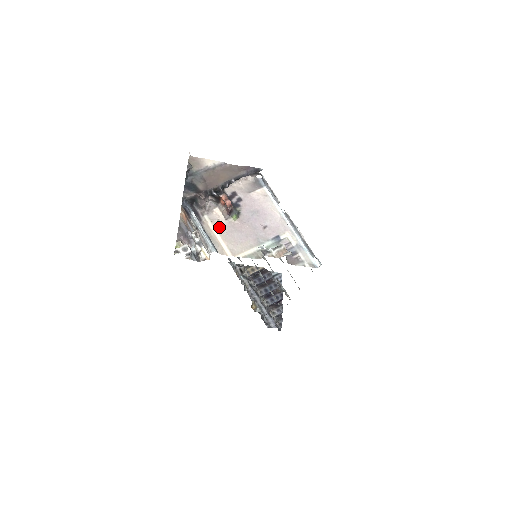
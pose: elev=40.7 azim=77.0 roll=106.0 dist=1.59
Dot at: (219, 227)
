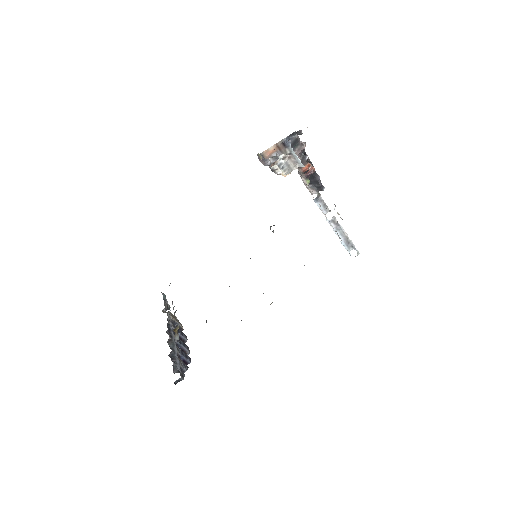
Dot at: occluded
